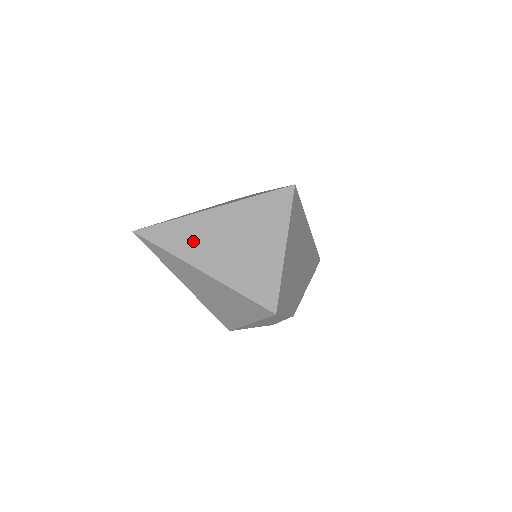
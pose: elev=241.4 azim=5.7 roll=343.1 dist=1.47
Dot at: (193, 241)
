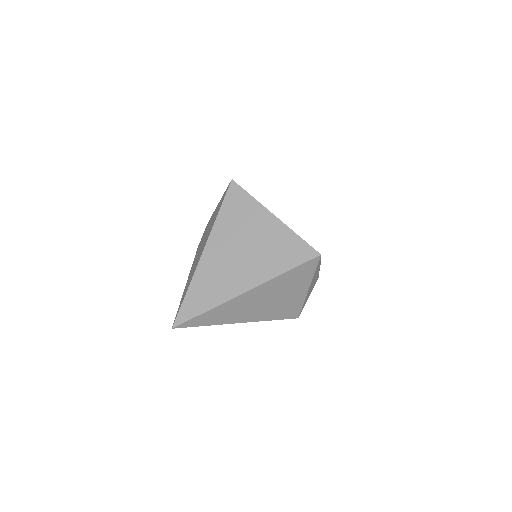
Dot at: (218, 283)
